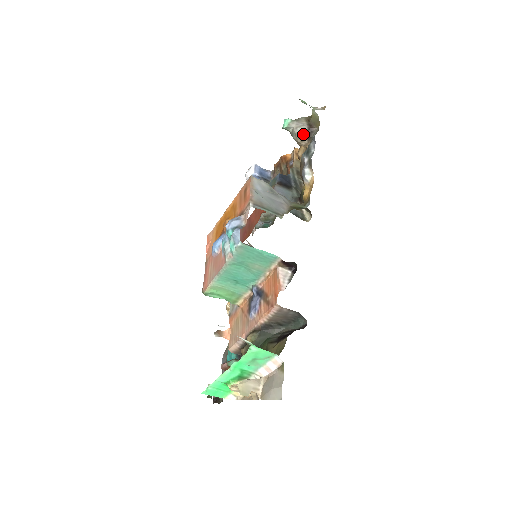
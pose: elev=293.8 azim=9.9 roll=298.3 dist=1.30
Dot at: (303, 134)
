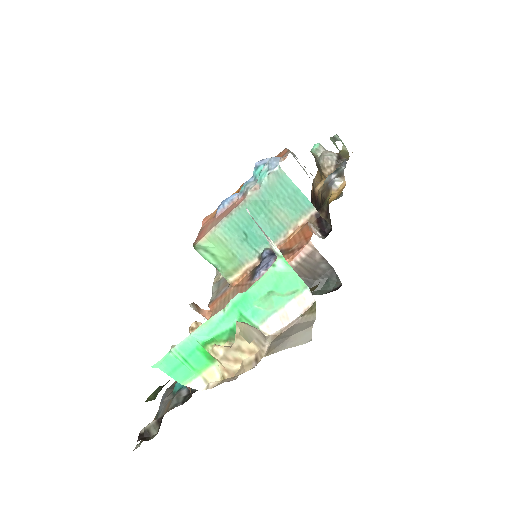
Dot at: (332, 159)
